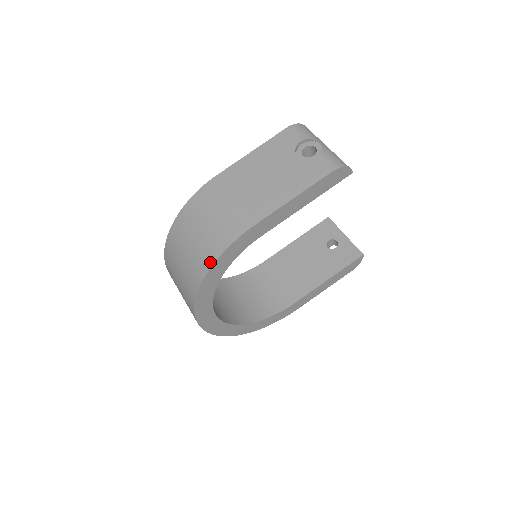
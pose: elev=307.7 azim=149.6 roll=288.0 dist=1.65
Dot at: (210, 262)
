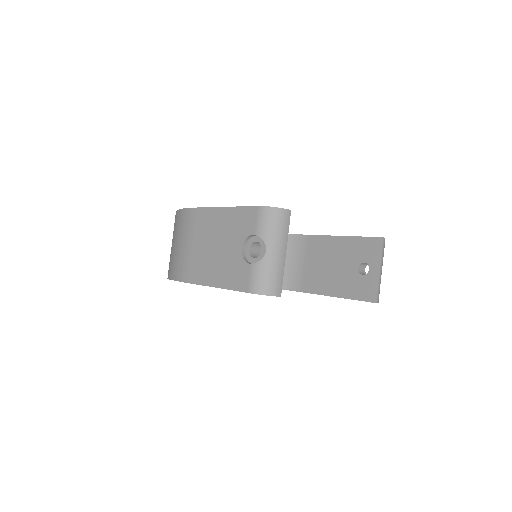
Dot at: (168, 275)
